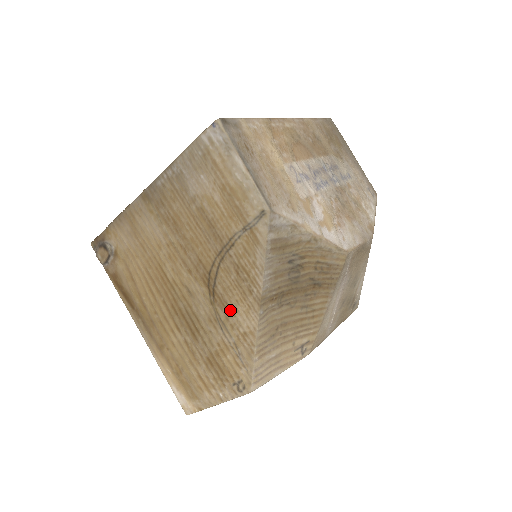
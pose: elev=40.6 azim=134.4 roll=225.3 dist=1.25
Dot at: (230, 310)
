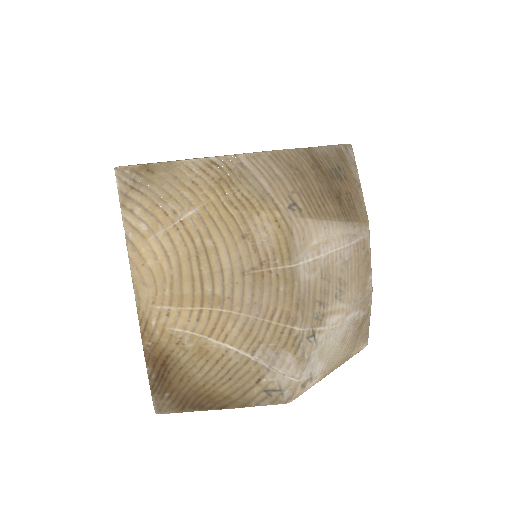
Dot at: occluded
